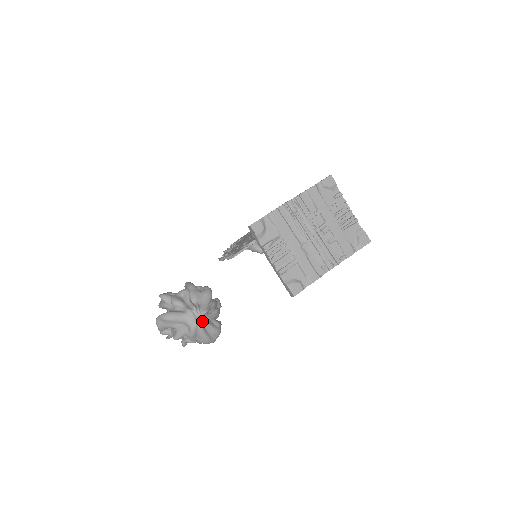
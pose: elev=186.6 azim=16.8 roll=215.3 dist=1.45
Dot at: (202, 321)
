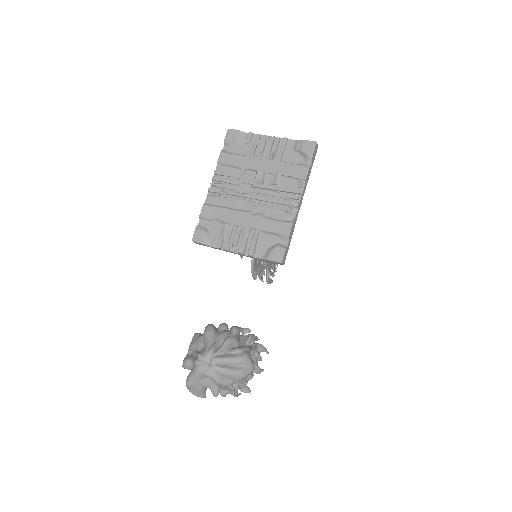
Dot at: (213, 361)
